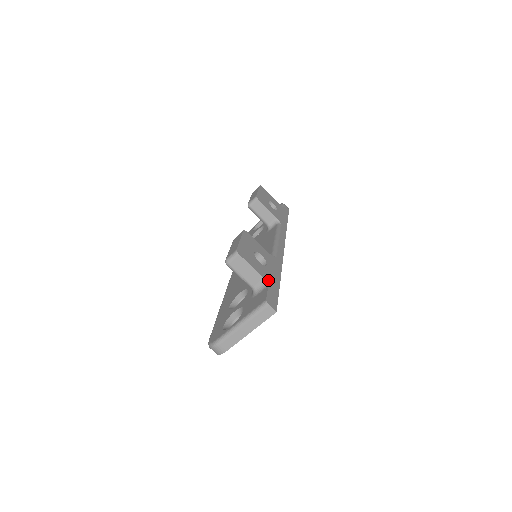
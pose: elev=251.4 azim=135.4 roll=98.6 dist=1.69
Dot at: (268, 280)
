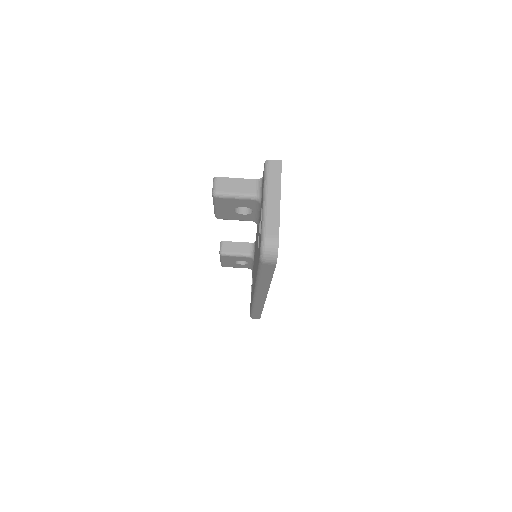
Dot at: (260, 181)
